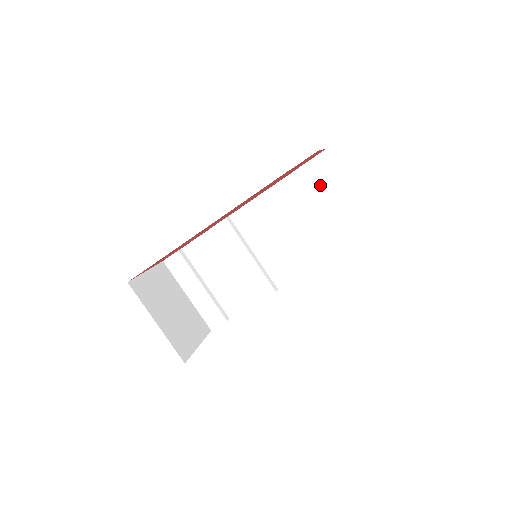
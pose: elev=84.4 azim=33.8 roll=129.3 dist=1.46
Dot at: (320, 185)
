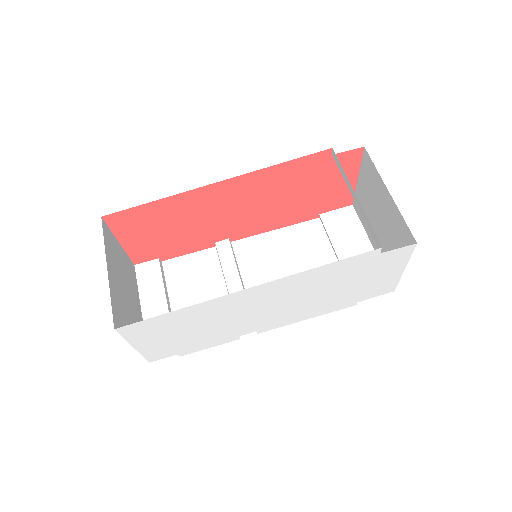
Dot at: (339, 233)
